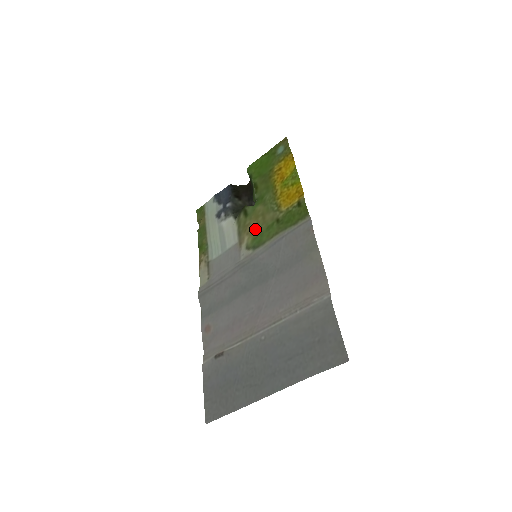
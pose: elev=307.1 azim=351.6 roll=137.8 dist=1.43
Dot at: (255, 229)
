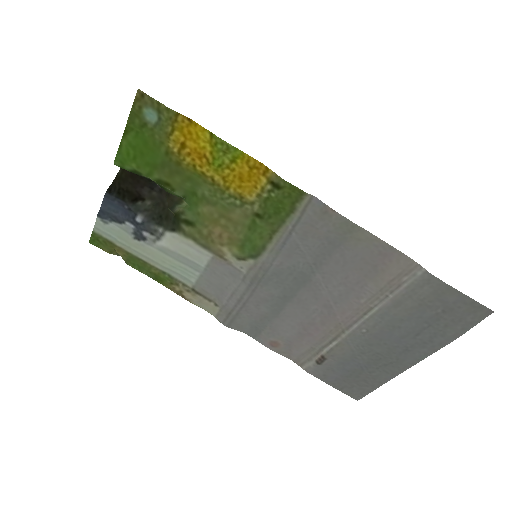
Dot at: (229, 236)
